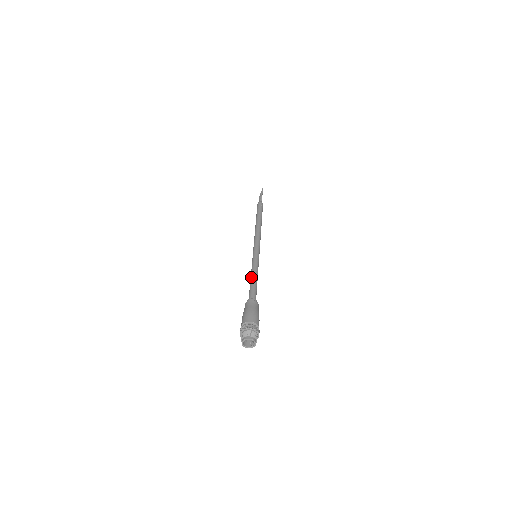
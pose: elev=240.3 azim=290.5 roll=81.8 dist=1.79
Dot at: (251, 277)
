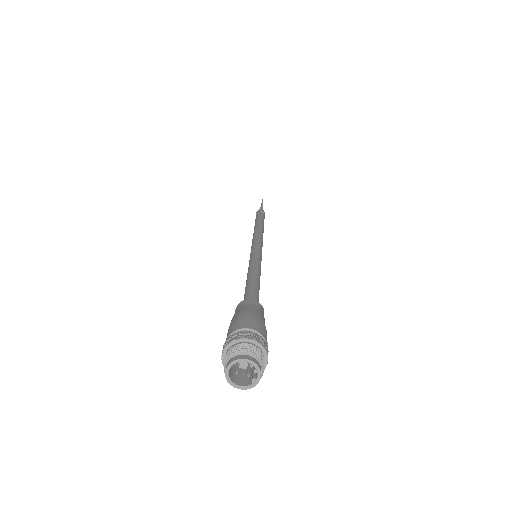
Dot at: (247, 276)
